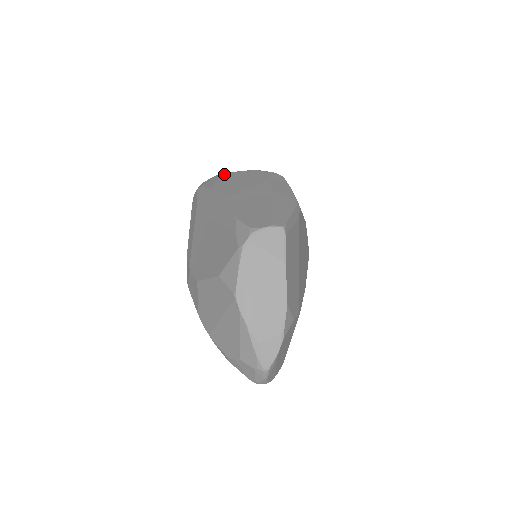
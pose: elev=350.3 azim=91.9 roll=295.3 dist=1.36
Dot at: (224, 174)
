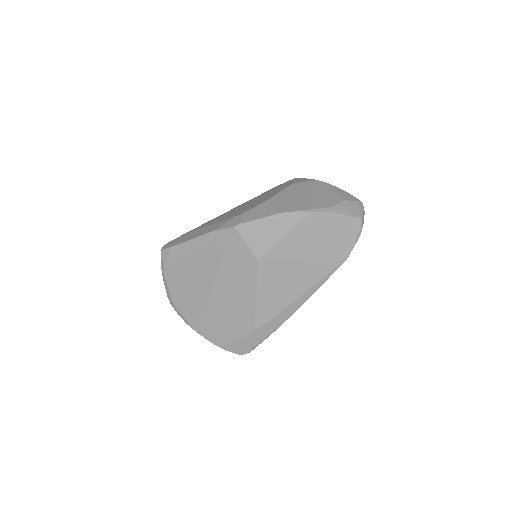
Dot at: occluded
